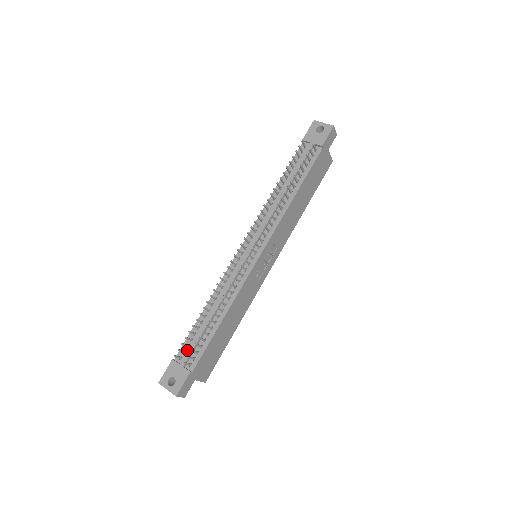
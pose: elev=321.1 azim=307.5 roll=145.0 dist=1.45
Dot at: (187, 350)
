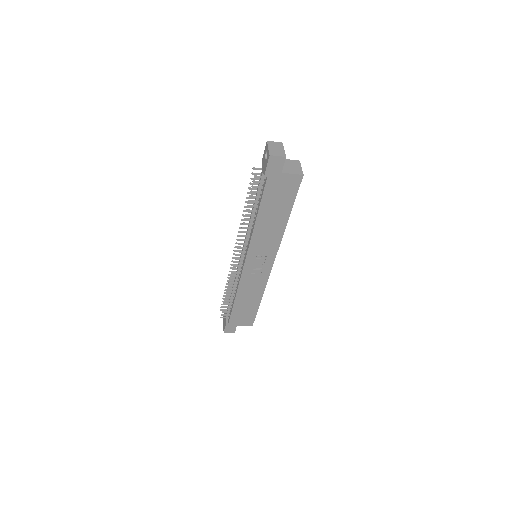
Dot at: occluded
